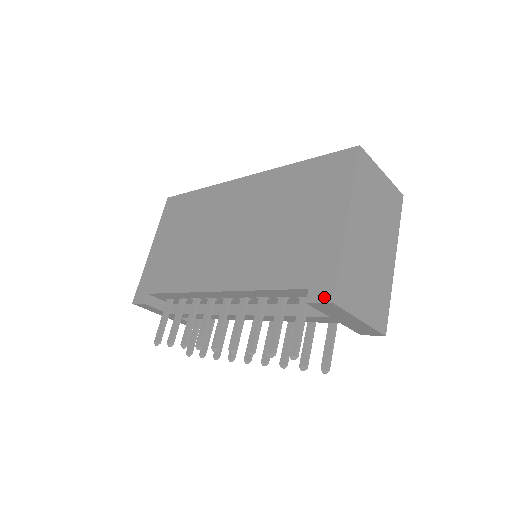
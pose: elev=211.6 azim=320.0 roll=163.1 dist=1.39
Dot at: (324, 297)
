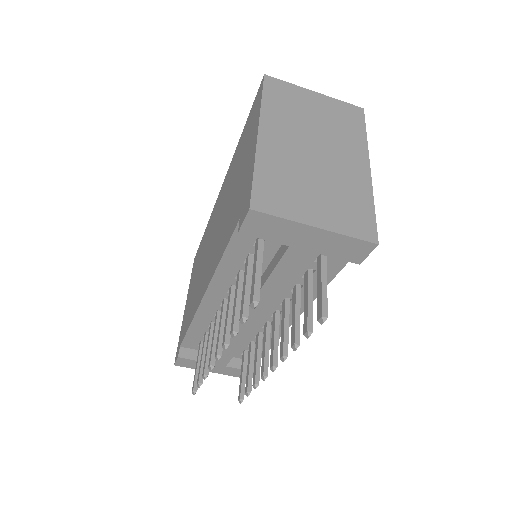
Dot at: (245, 212)
